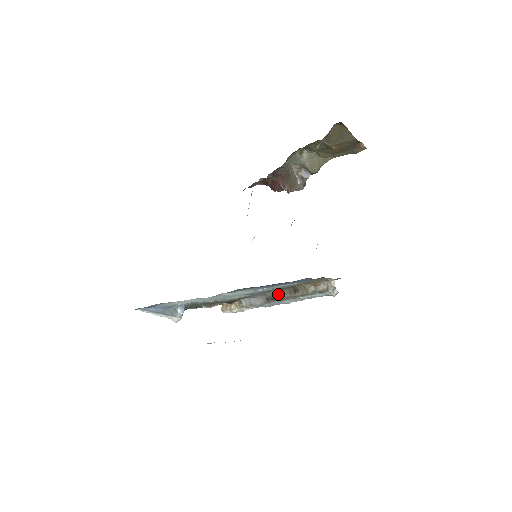
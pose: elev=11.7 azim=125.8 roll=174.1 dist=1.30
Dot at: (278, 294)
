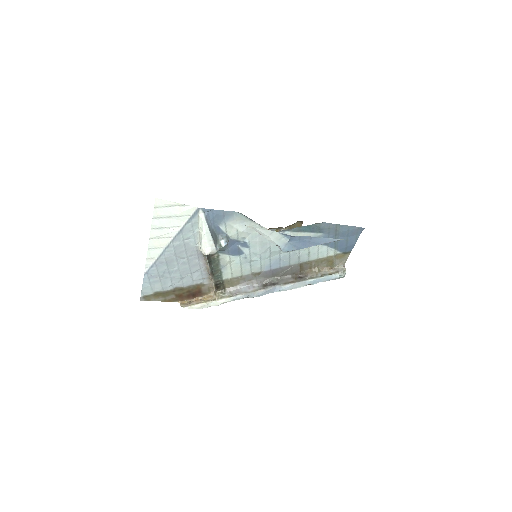
Dot at: (282, 279)
